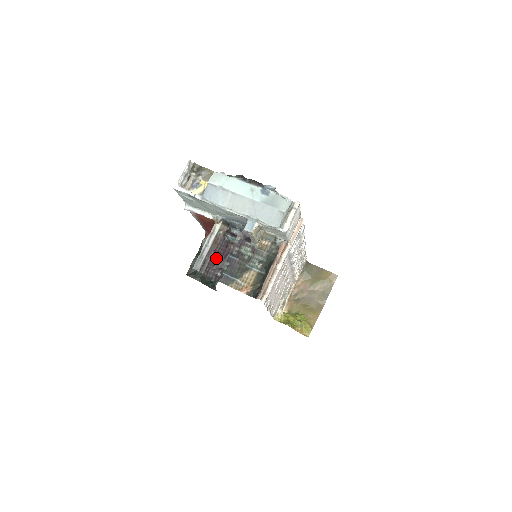
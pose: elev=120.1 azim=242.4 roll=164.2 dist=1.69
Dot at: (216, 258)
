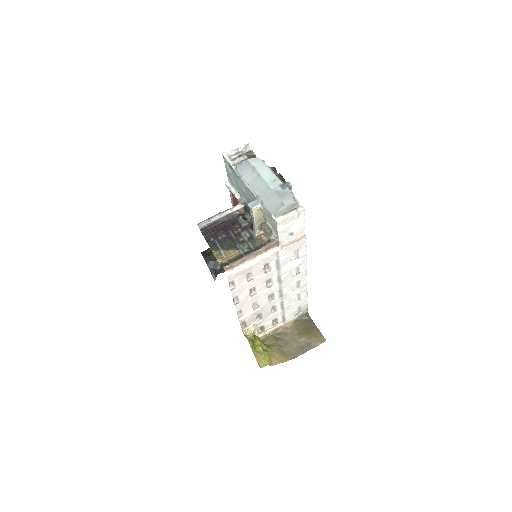
Dot at: (219, 227)
